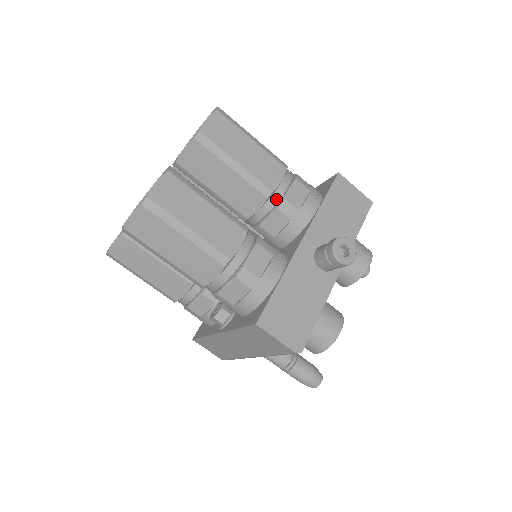
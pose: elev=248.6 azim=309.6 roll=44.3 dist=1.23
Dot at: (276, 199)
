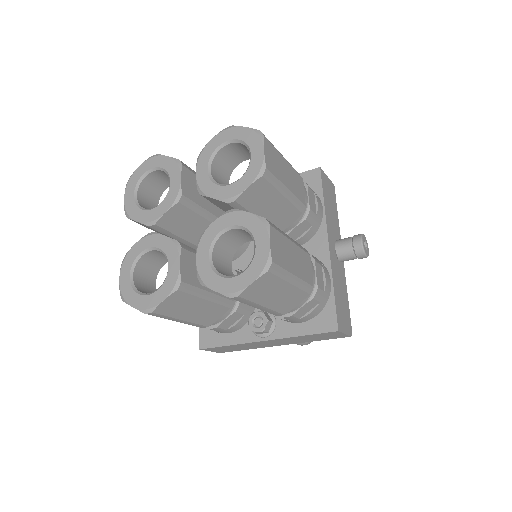
Dot at: (304, 211)
